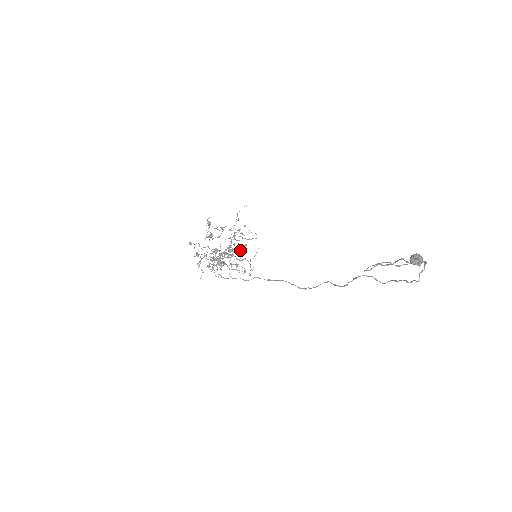
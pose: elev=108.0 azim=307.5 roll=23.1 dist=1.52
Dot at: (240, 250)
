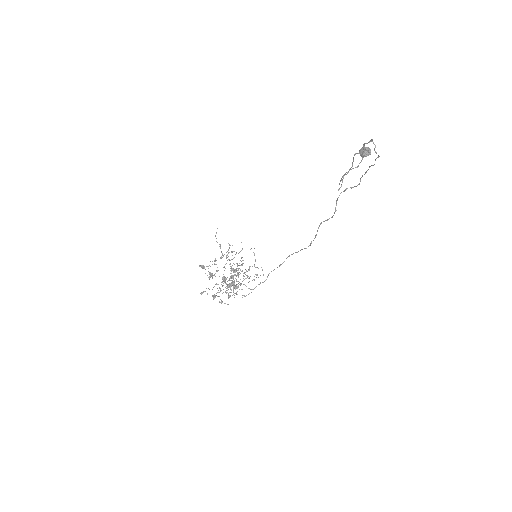
Dot at: (241, 265)
